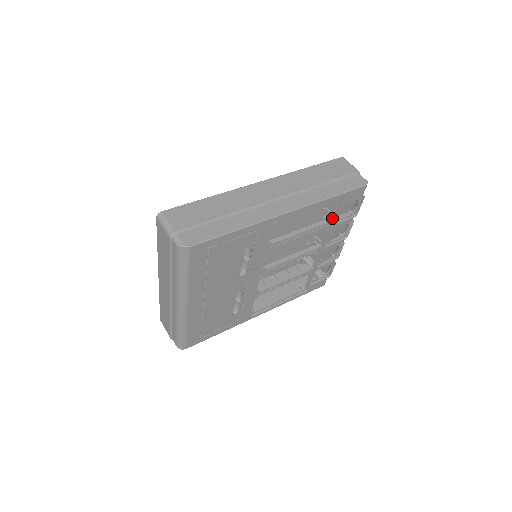
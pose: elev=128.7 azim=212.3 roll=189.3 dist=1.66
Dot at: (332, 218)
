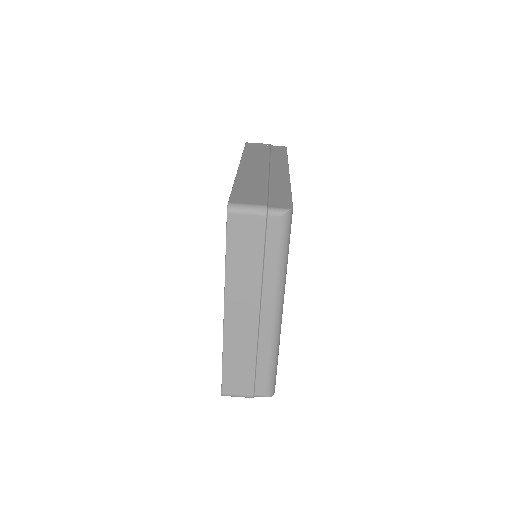
Dot at: occluded
